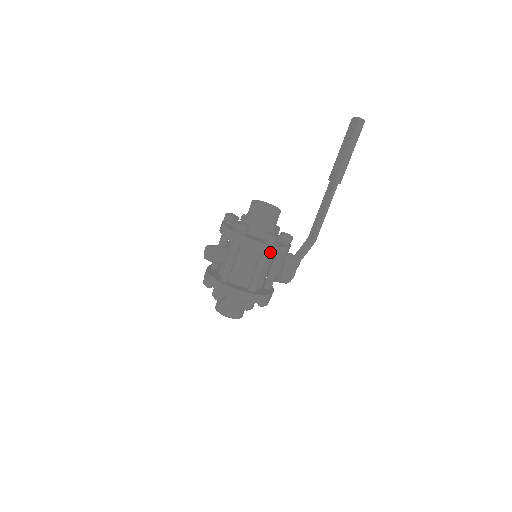
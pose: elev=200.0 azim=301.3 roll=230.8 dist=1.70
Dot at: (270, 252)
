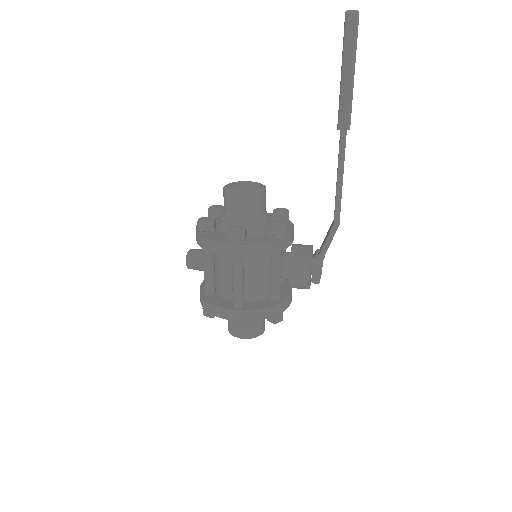
Dot at: (235, 253)
